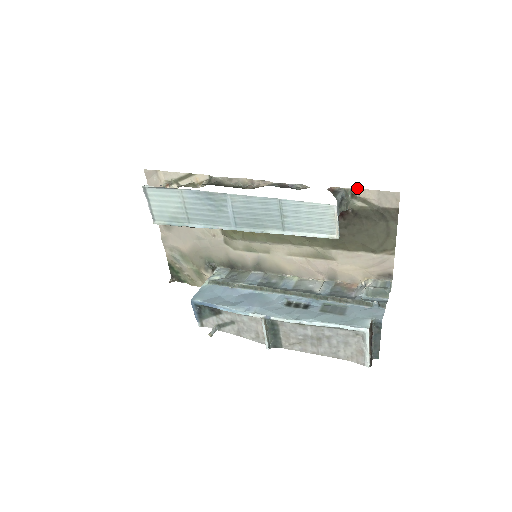
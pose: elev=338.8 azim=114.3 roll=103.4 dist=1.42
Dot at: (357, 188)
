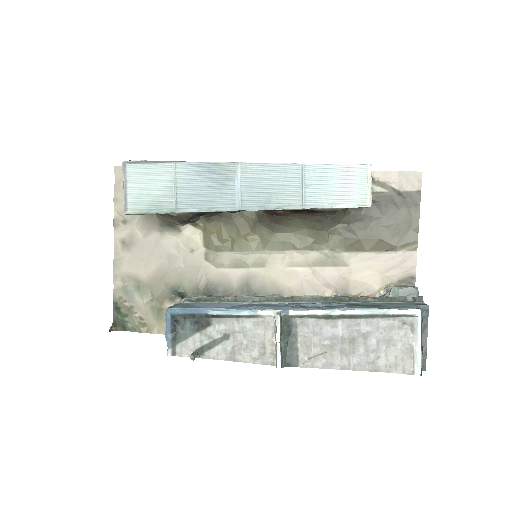
Dot at: occluded
